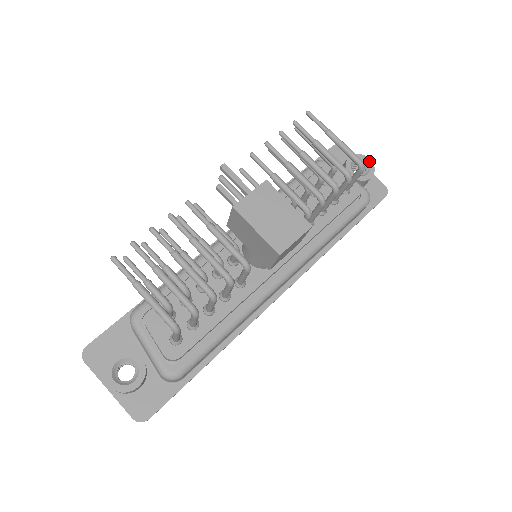
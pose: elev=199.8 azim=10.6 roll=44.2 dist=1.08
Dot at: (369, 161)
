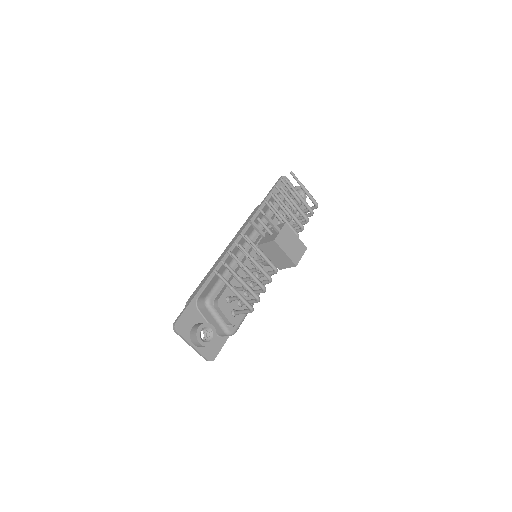
Dot at: occluded
